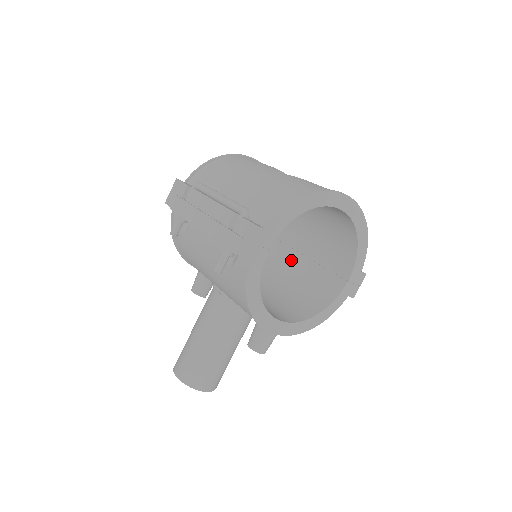
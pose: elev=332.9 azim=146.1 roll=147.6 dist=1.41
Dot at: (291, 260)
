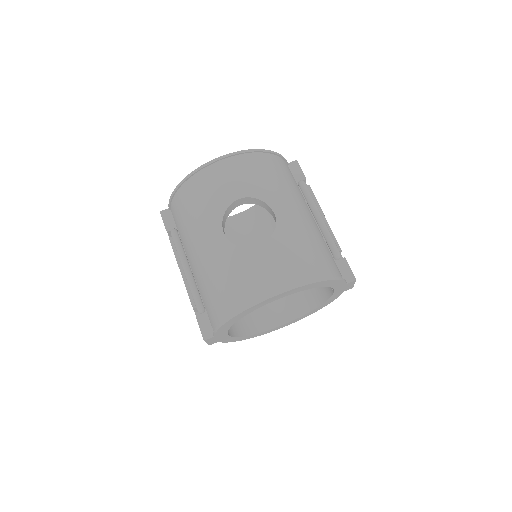
Dot at: occluded
